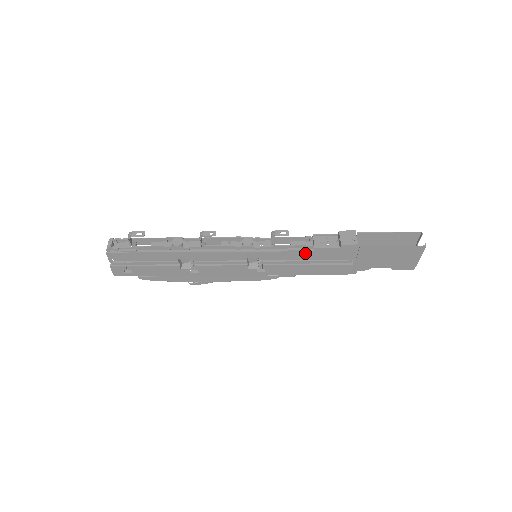
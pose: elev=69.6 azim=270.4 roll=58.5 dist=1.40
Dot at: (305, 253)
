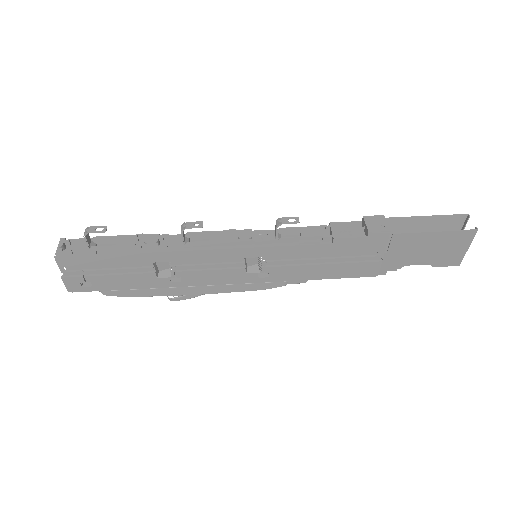
Dot at: (321, 247)
